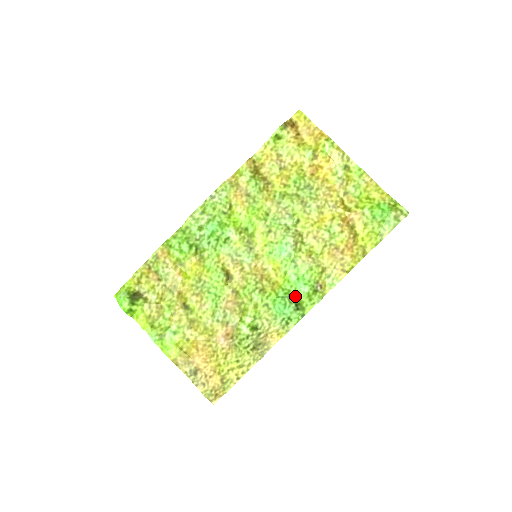
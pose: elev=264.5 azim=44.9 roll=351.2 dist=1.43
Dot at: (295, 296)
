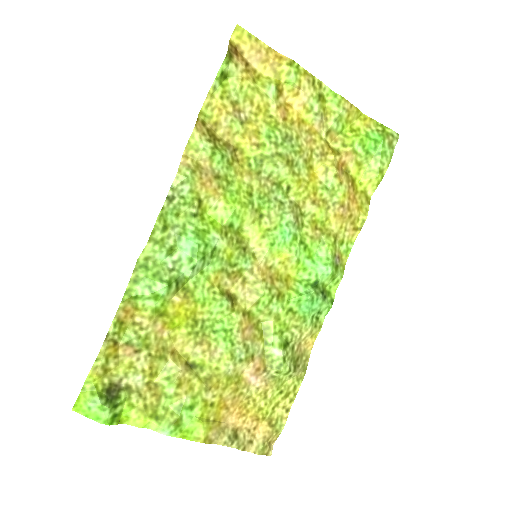
Dot at: (318, 284)
